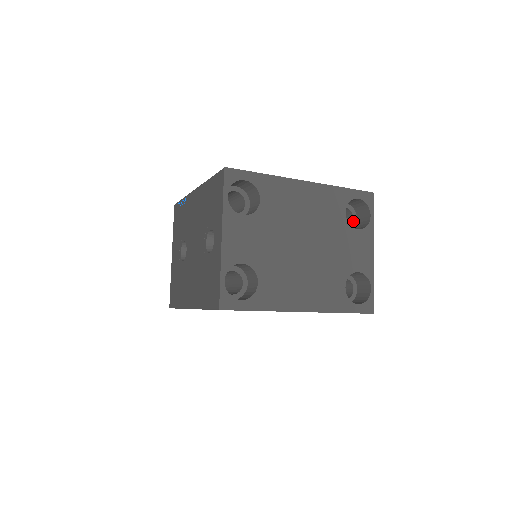
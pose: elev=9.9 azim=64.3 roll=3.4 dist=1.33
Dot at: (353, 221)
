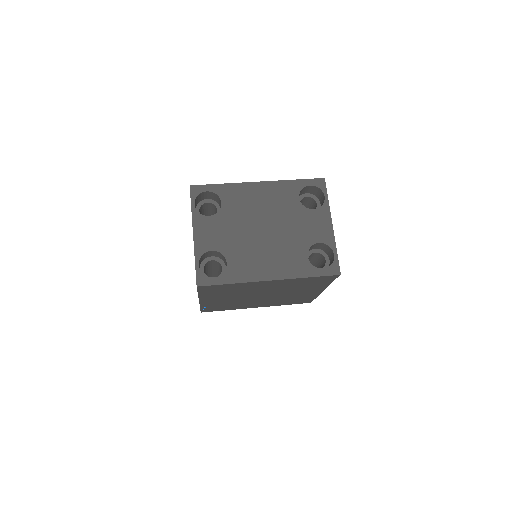
Dot at: (317, 206)
